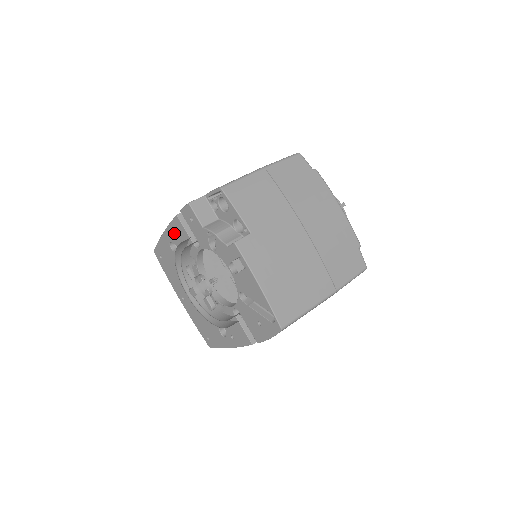
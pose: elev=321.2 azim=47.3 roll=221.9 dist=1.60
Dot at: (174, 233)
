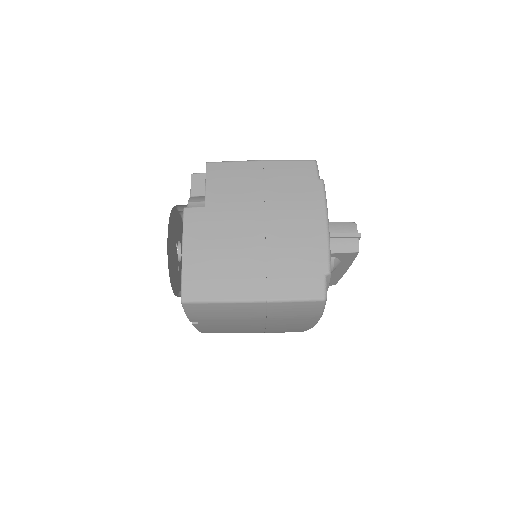
Dot at: occluded
